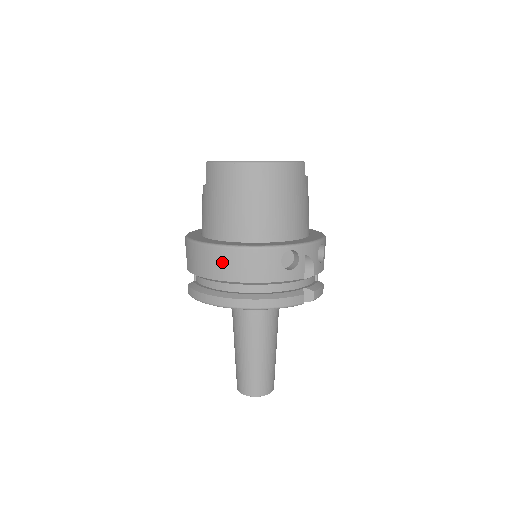
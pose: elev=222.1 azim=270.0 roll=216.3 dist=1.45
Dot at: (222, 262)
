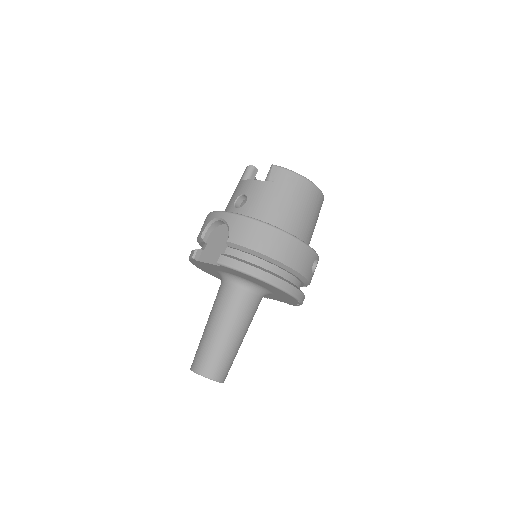
Dot at: (283, 245)
